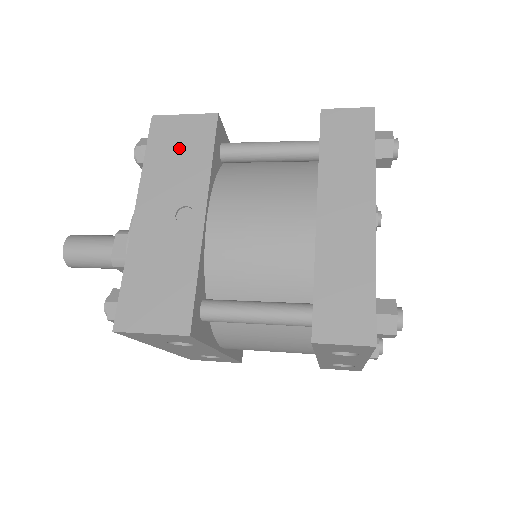
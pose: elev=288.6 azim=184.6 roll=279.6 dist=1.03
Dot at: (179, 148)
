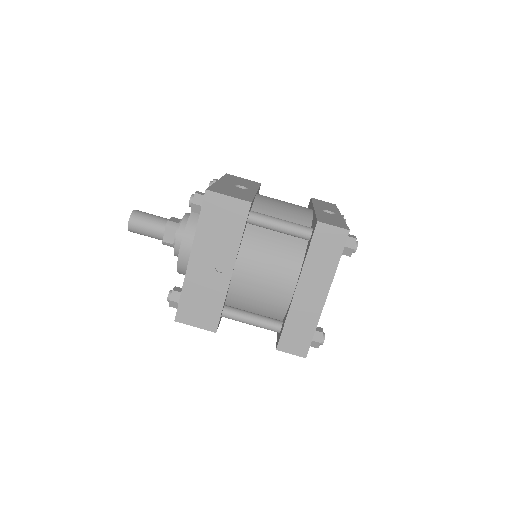
Dot at: (222, 221)
